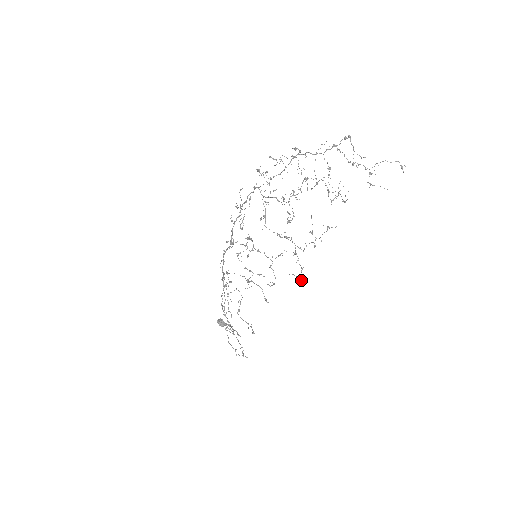
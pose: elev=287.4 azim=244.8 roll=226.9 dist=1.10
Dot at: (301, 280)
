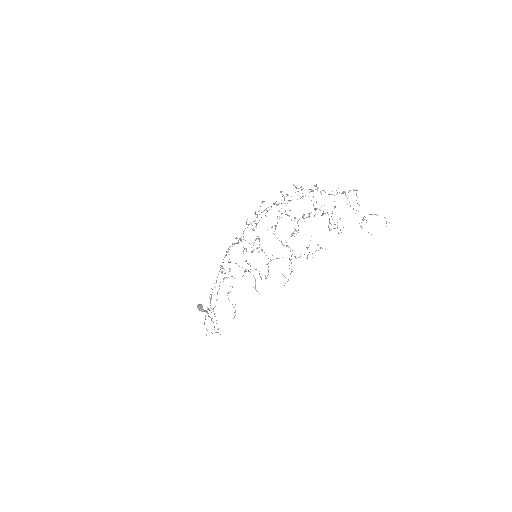
Dot at: (288, 280)
